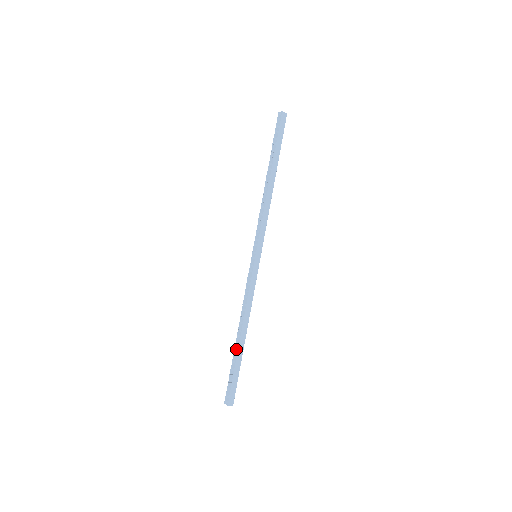
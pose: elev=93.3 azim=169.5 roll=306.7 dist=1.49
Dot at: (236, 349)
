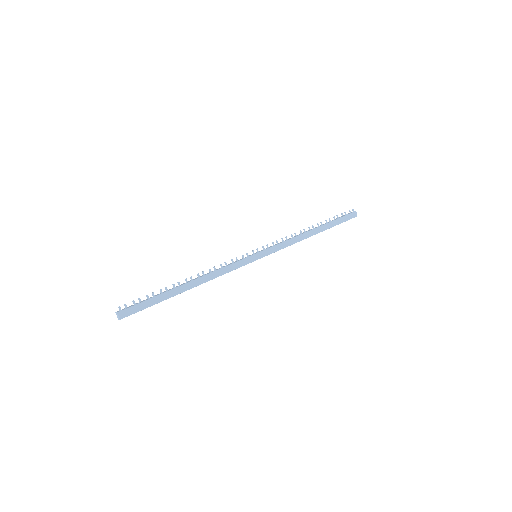
Dot at: (174, 286)
